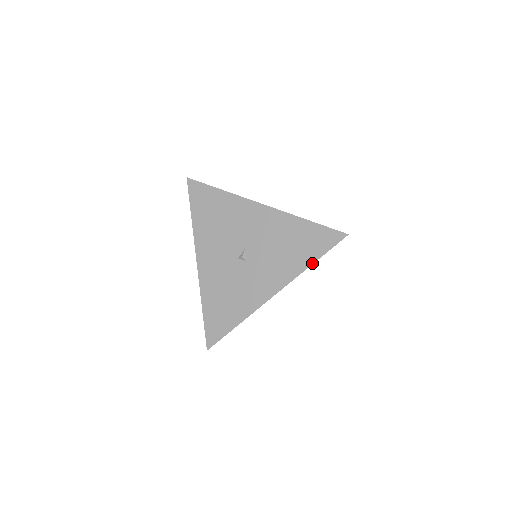
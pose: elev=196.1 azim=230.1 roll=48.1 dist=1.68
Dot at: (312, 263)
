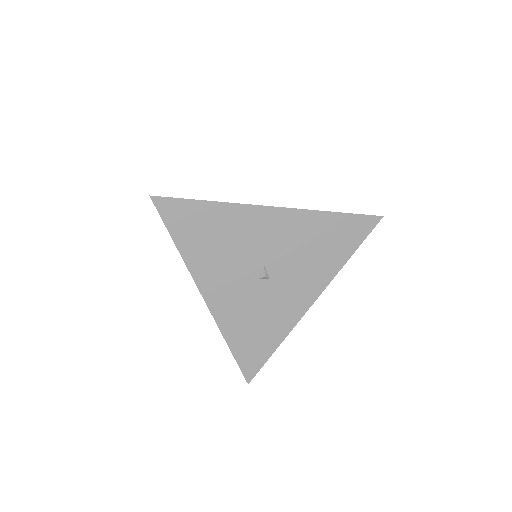
Dot at: (349, 258)
